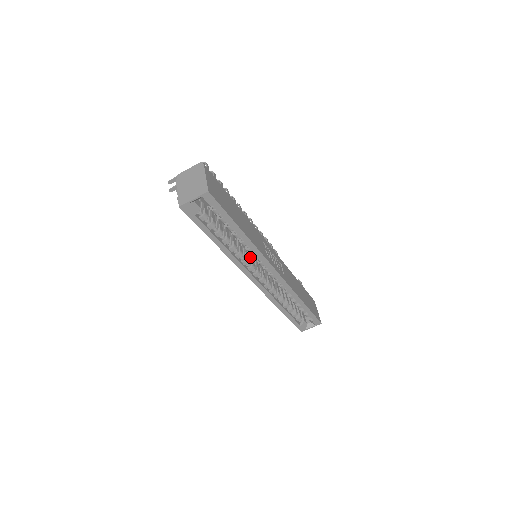
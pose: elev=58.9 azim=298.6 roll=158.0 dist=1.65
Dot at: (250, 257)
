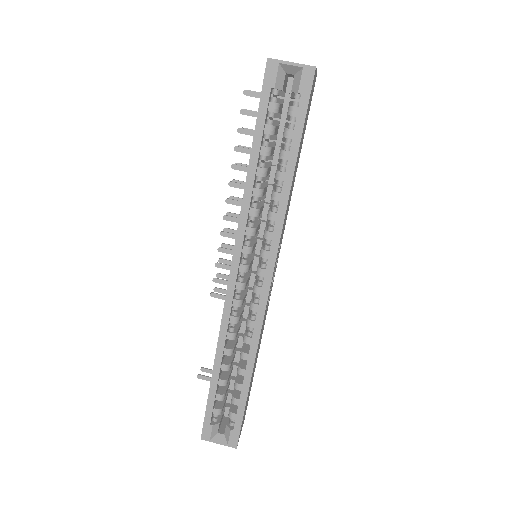
Dot at: (255, 240)
